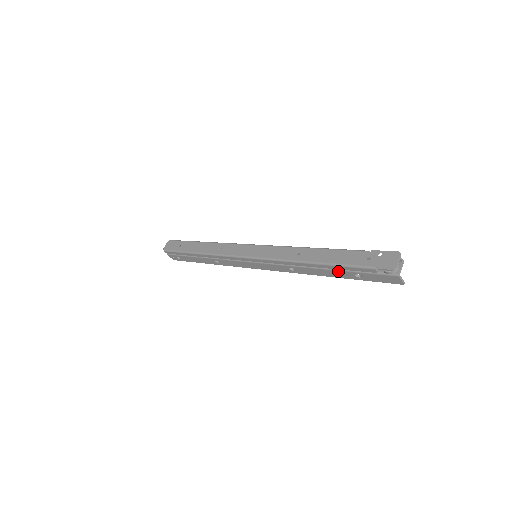
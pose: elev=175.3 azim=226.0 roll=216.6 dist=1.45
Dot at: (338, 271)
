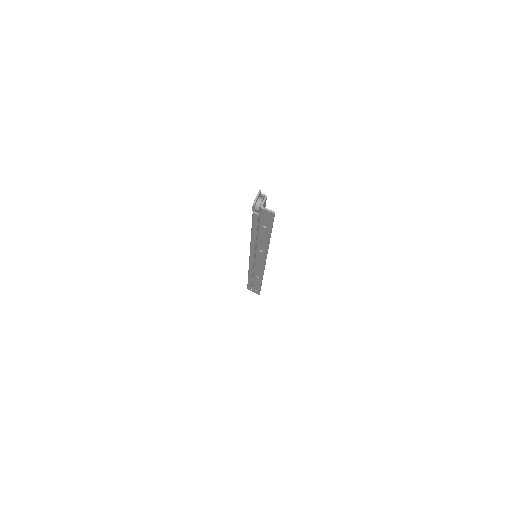
Dot at: (260, 232)
